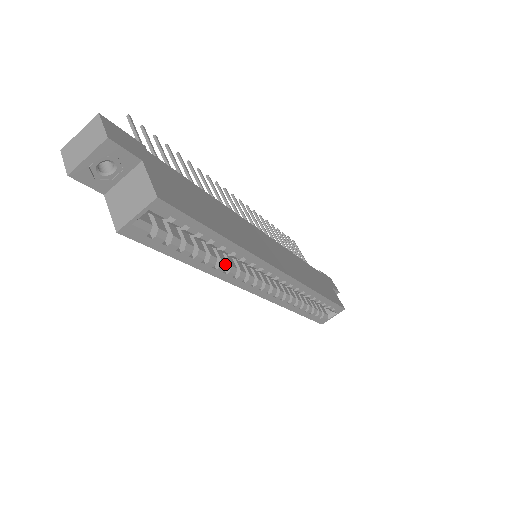
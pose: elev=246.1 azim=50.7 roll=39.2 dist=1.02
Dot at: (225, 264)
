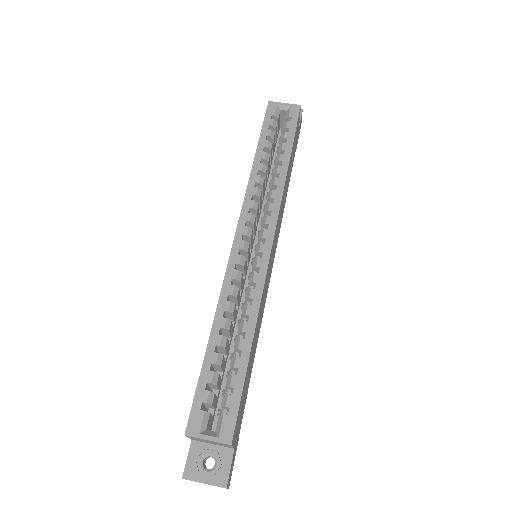
Dot at: (262, 183)
